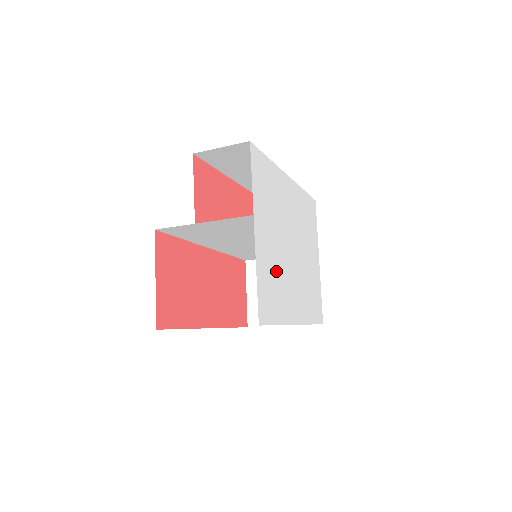
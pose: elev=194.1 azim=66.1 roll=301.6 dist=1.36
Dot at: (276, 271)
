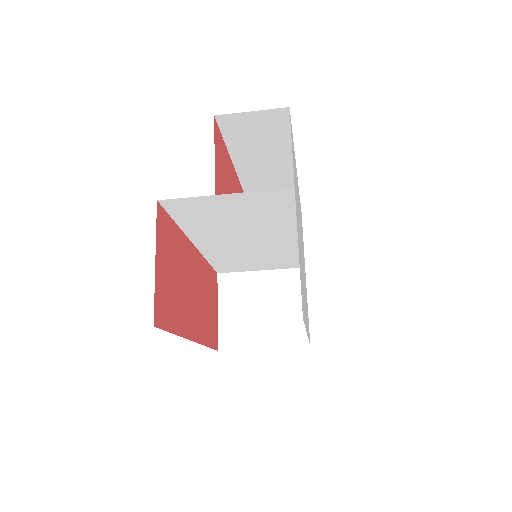
Dot at: (301, 264)
